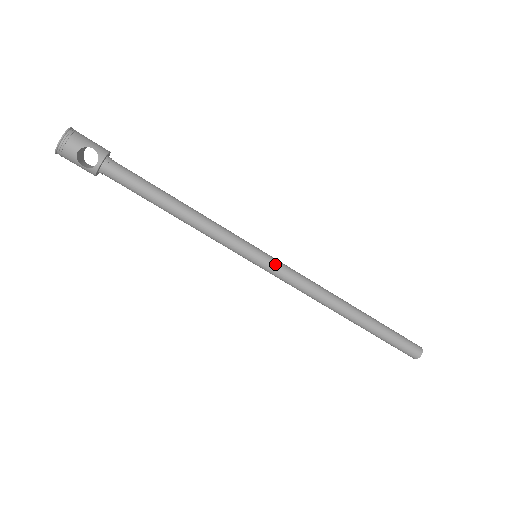
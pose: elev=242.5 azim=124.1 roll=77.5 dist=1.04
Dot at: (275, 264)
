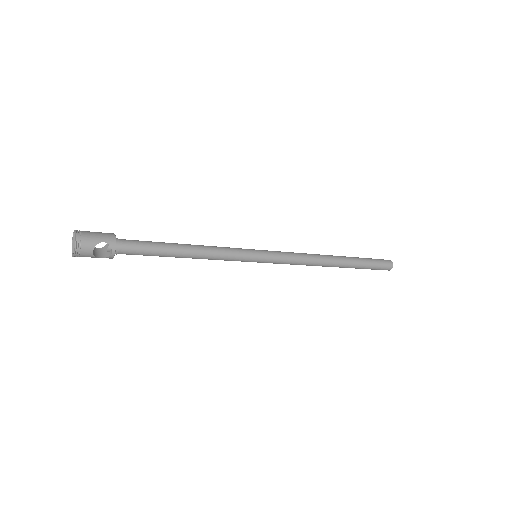
Dot at: (273, 257)
